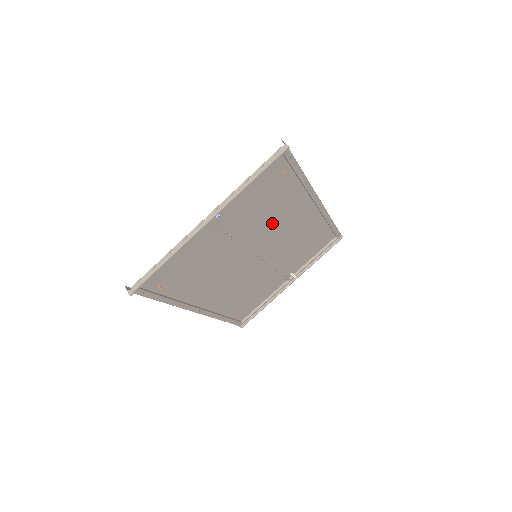
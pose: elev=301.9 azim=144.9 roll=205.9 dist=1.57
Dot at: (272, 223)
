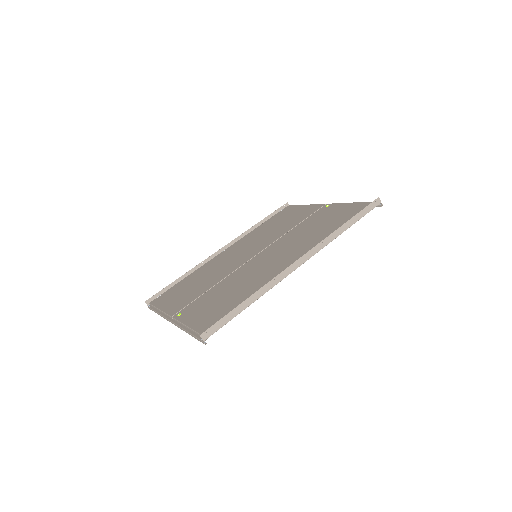
Dot at: (252, 273)
